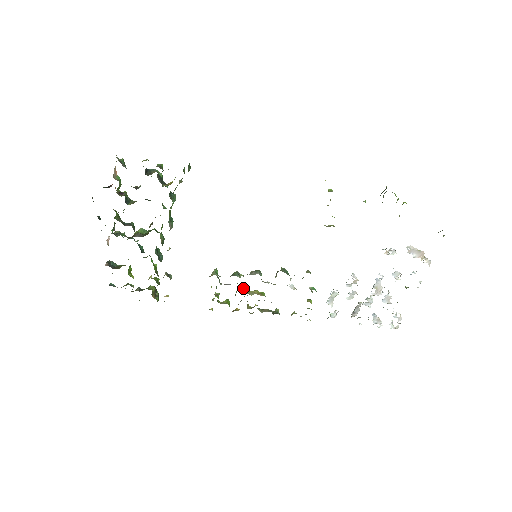
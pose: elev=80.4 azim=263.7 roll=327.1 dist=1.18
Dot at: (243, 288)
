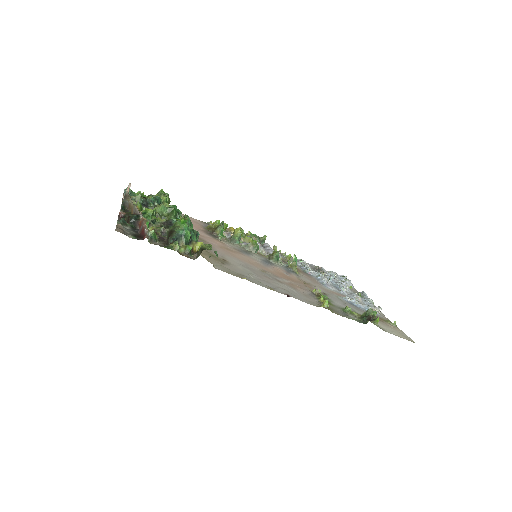
Dot at: (241, 233)
